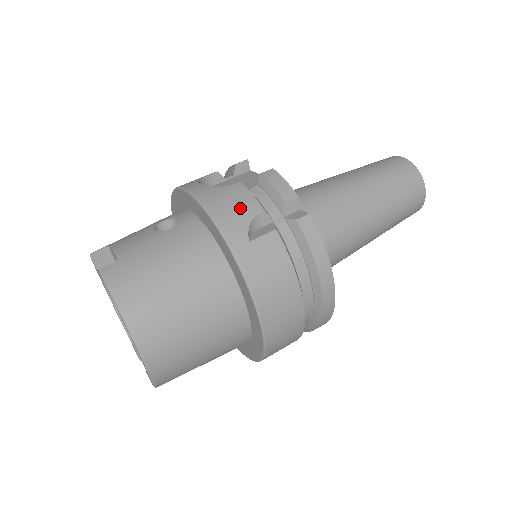
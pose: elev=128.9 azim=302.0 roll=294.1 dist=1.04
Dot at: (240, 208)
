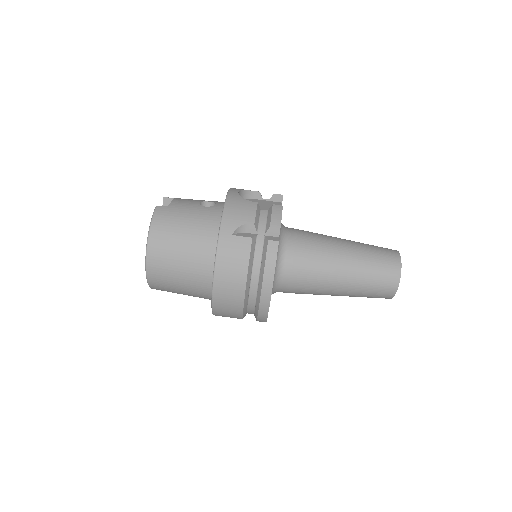
Dot at: (242, 215)
